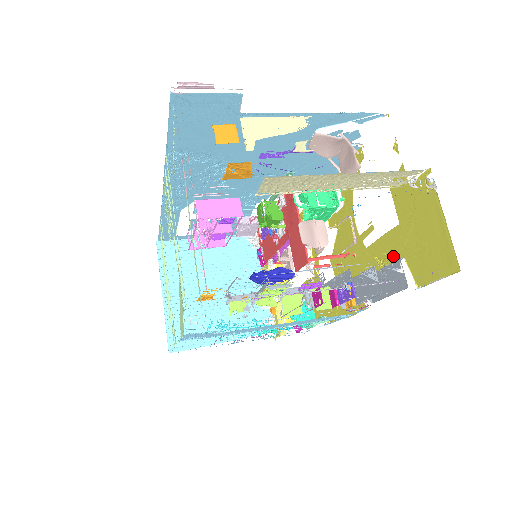
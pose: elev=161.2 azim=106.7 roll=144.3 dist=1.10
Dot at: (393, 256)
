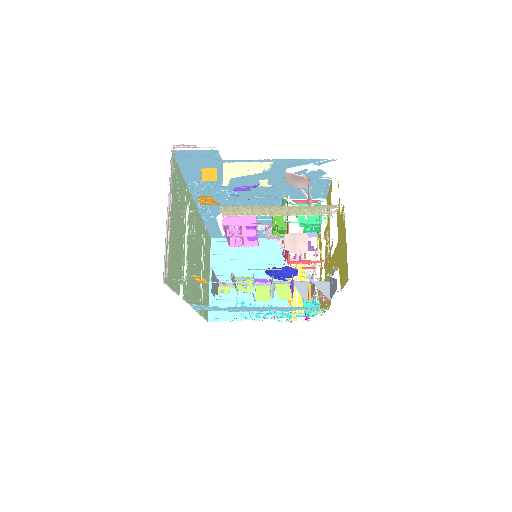
Dot at: (336, 265)
